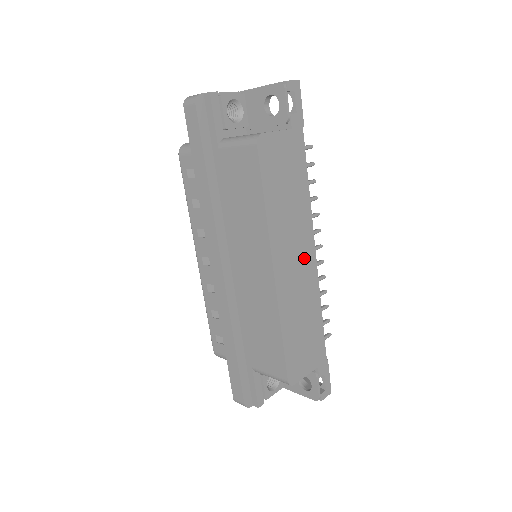
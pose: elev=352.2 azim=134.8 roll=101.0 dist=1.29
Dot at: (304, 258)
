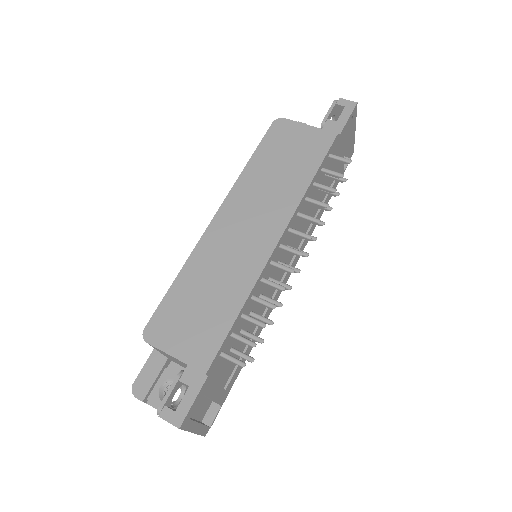
Dot at: (259, 234)
